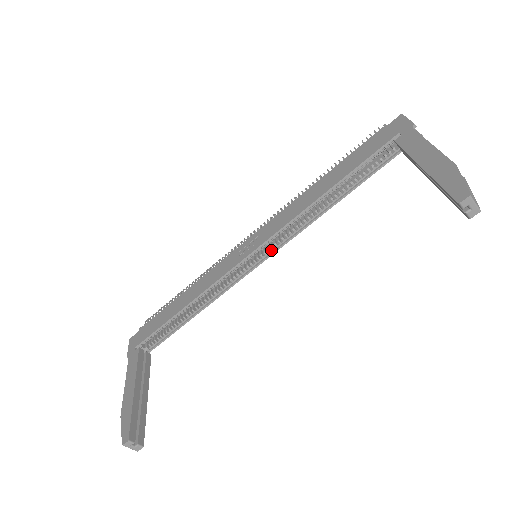
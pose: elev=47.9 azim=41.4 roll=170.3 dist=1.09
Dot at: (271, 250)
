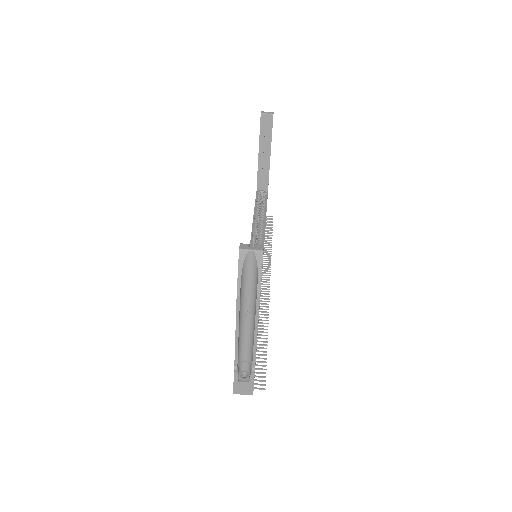
Dot at: occluded
